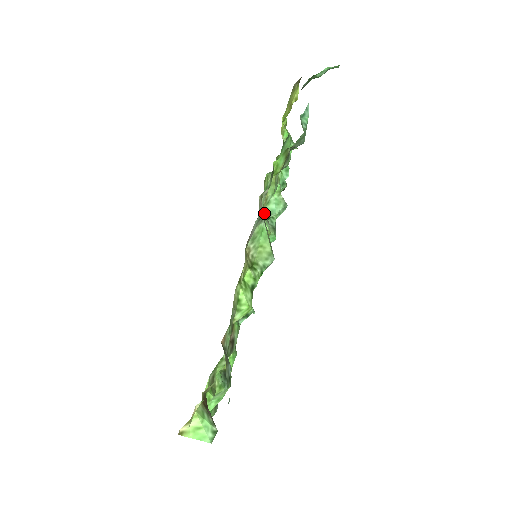
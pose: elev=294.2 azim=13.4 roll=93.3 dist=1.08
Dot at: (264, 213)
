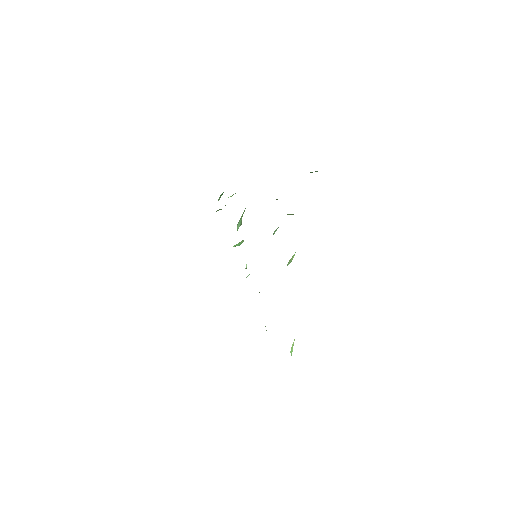
Dot at: occluded
